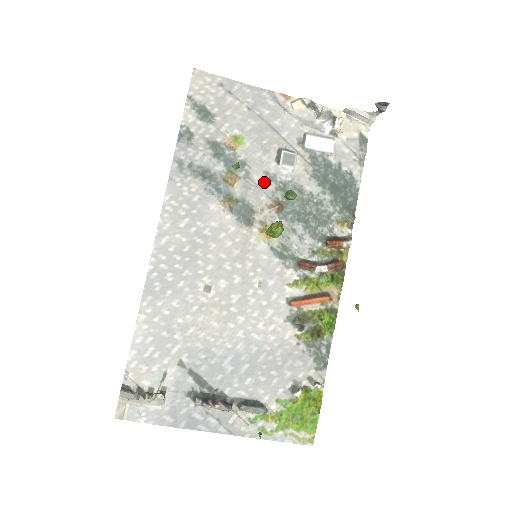
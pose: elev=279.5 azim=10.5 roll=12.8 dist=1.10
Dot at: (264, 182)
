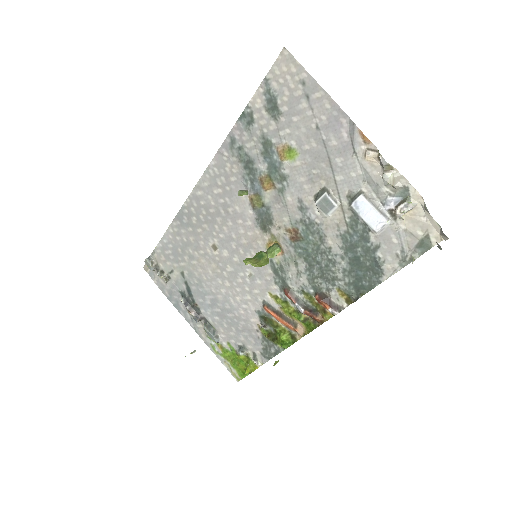
Dot at: (294, 207)
